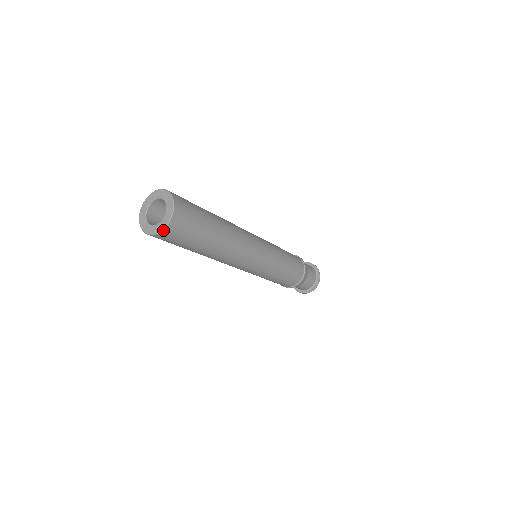
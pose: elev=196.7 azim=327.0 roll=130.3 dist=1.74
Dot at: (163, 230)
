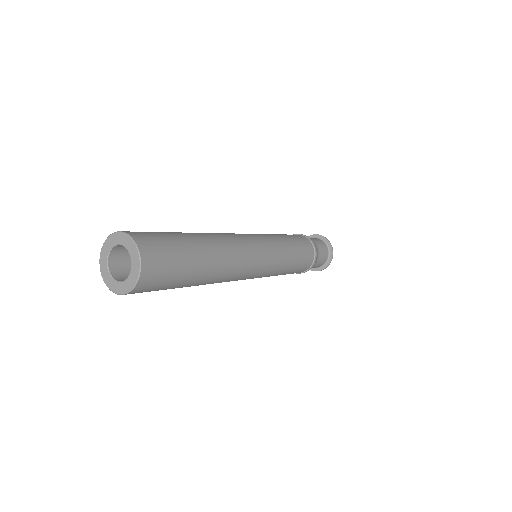
Dot at: (132, 290)
